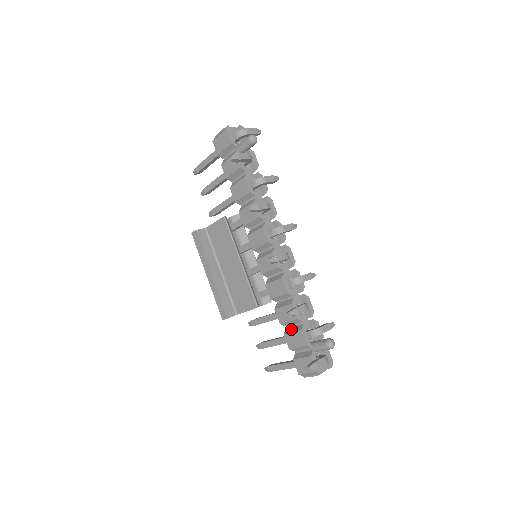
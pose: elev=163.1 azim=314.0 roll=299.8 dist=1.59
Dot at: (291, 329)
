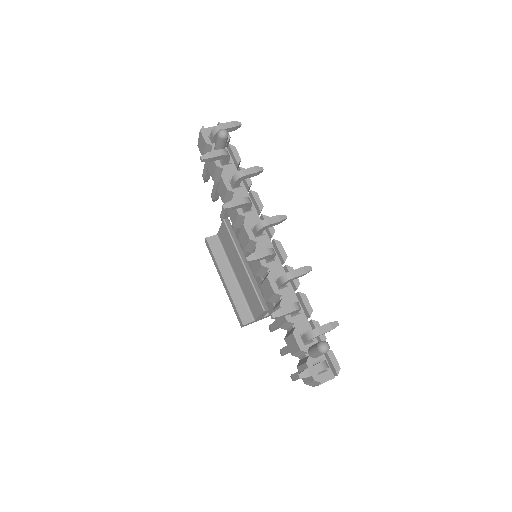
Dot at: (288, 333)
